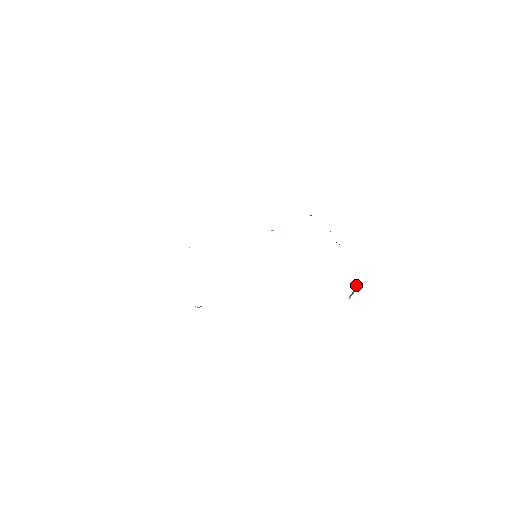
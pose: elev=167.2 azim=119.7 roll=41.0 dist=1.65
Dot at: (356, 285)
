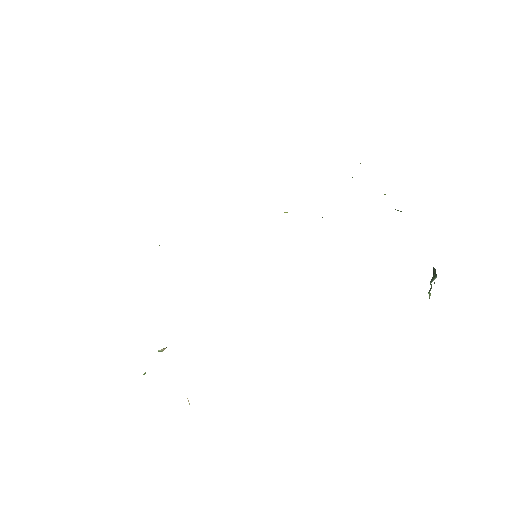
Dot at: (433, 272)
